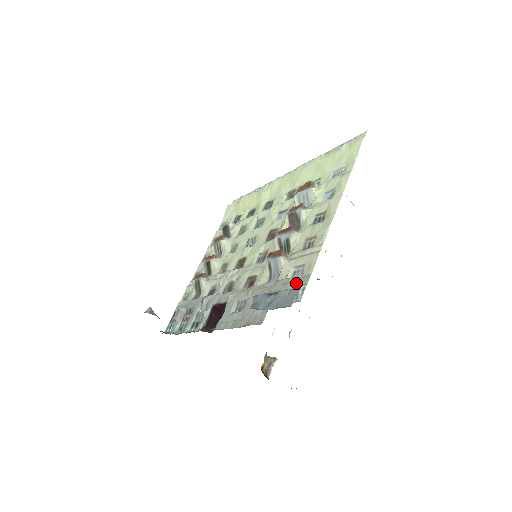
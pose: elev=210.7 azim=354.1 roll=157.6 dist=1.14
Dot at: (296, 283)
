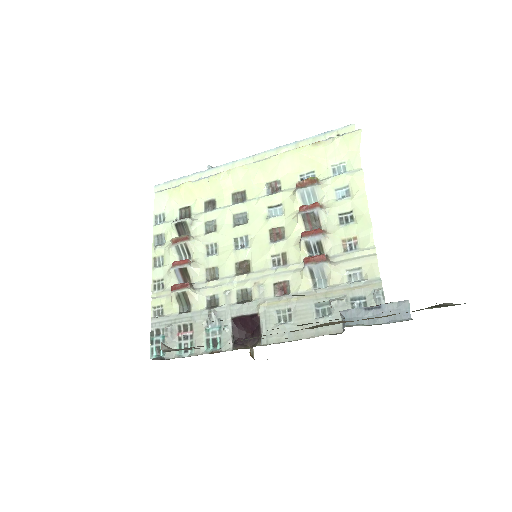
Dot at: (366, 288)
